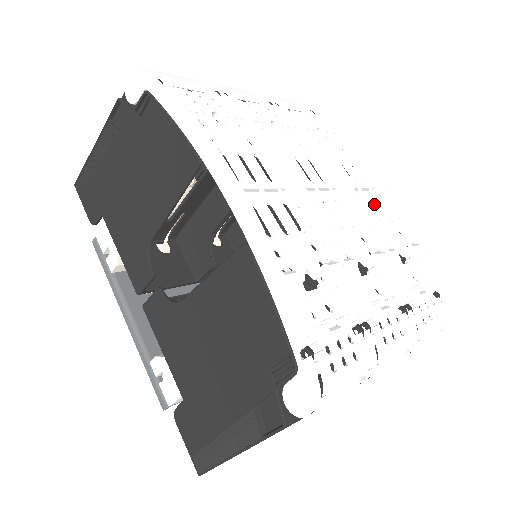
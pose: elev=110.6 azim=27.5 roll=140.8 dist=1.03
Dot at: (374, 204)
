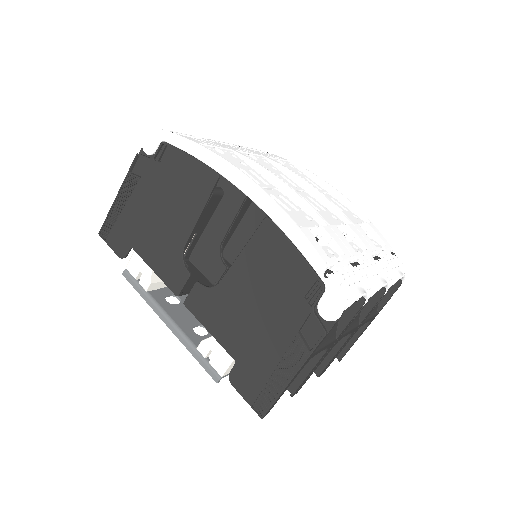
Dot at: (332, 201)
